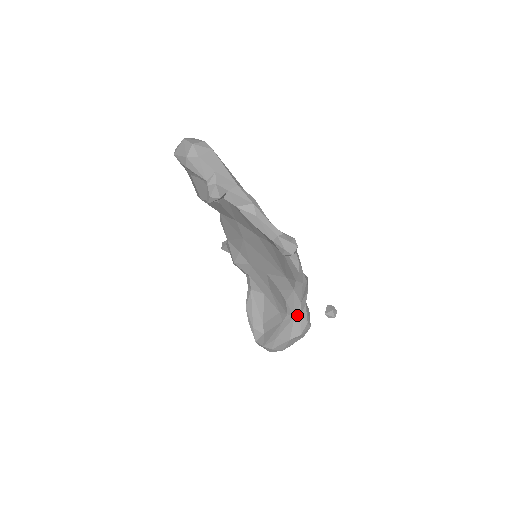
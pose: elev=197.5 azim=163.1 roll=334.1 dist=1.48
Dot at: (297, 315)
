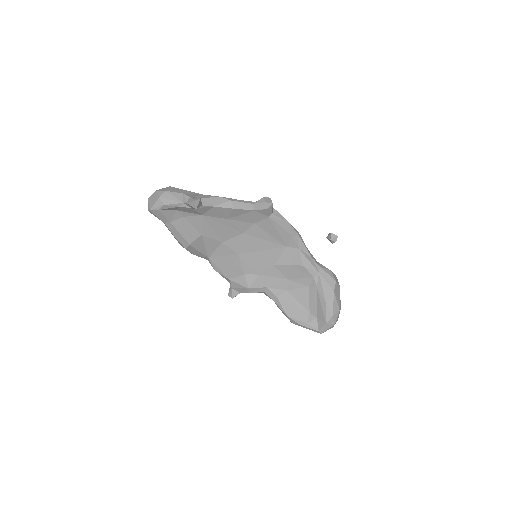
Dot at: (319, 270)
